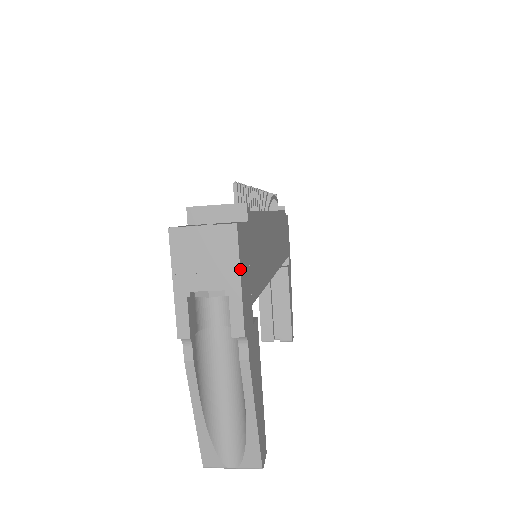
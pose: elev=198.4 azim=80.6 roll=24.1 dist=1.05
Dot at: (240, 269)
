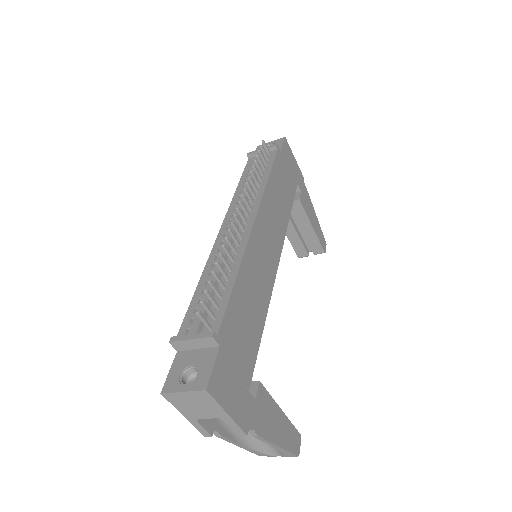
Dot at: (224, 409)
